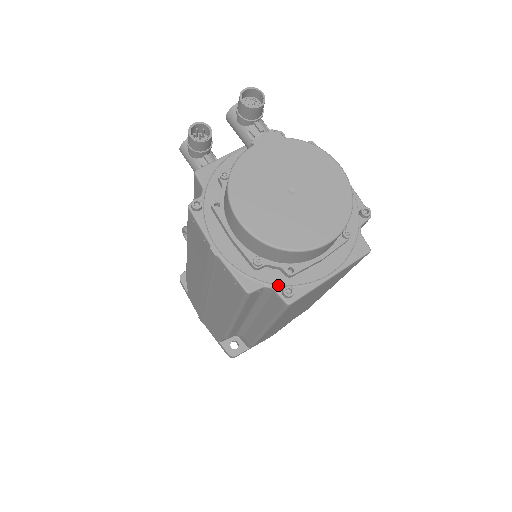
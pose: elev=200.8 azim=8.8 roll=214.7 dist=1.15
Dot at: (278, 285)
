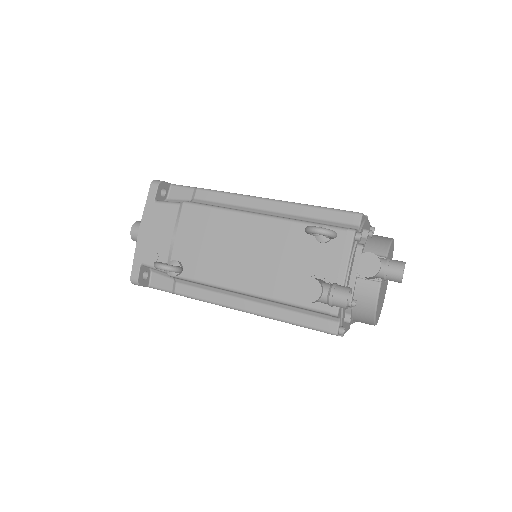
Dot at: occluded
